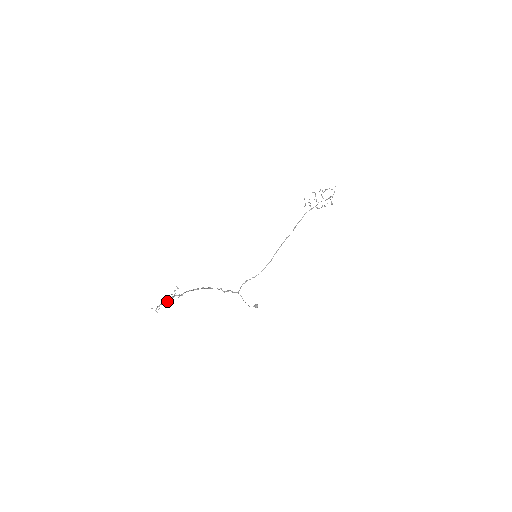
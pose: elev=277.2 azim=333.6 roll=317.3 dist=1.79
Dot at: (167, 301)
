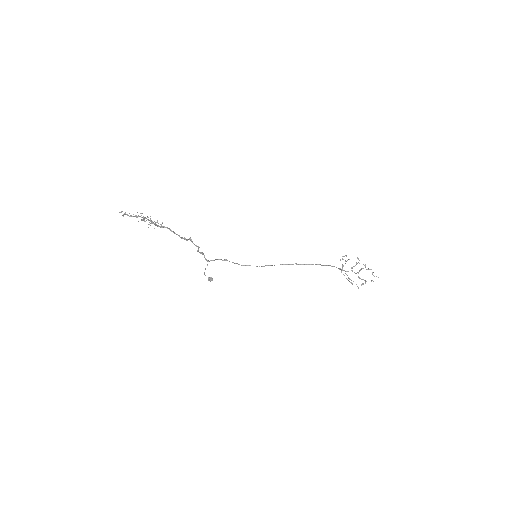
Dot at: occluded
